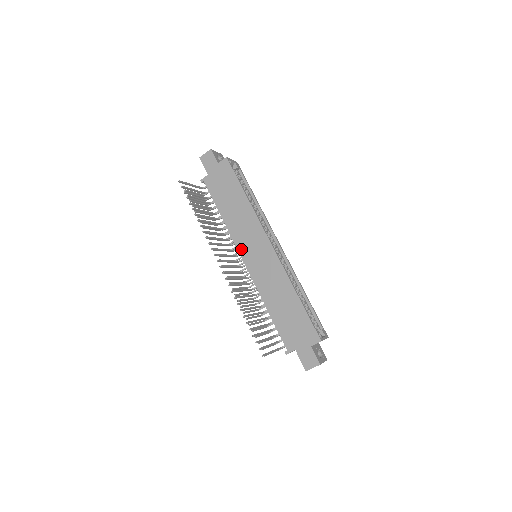
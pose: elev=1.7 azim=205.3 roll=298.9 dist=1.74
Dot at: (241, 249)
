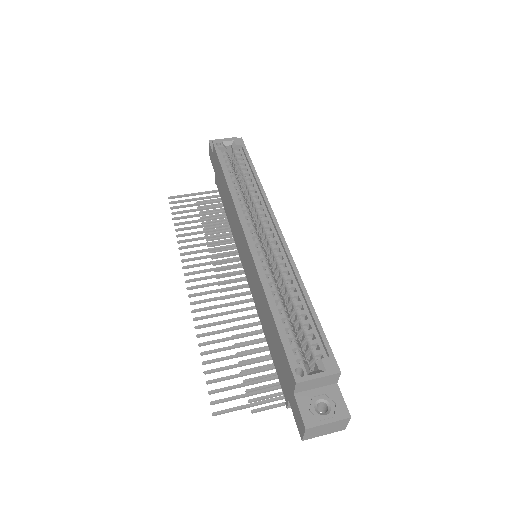
Dot at: (239, 253)
